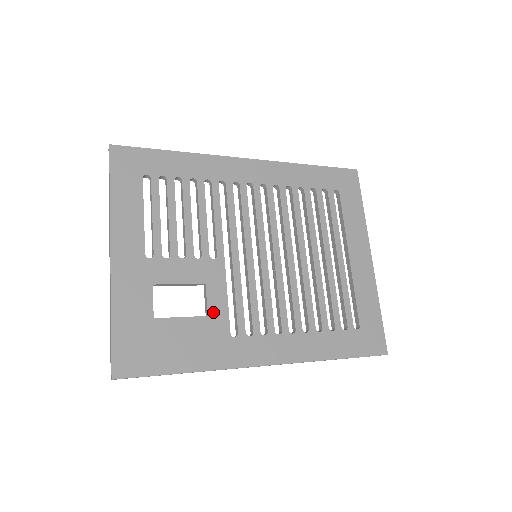
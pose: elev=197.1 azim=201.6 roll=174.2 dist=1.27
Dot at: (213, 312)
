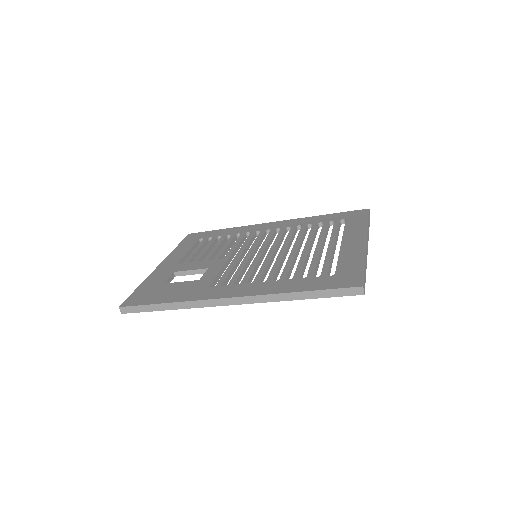
Dot at: (204, 278)
